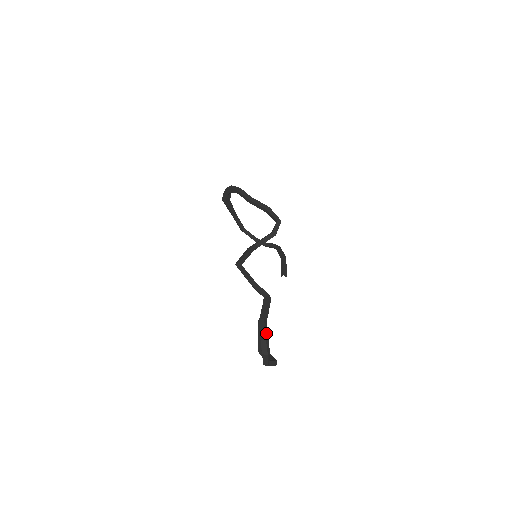
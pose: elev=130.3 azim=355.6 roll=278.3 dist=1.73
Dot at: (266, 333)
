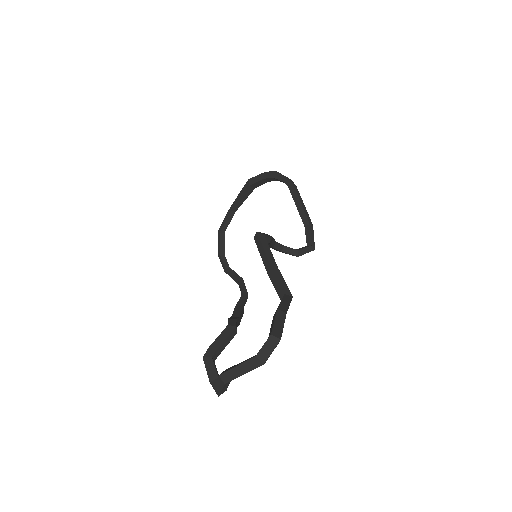
Dot at: (281, 333)
